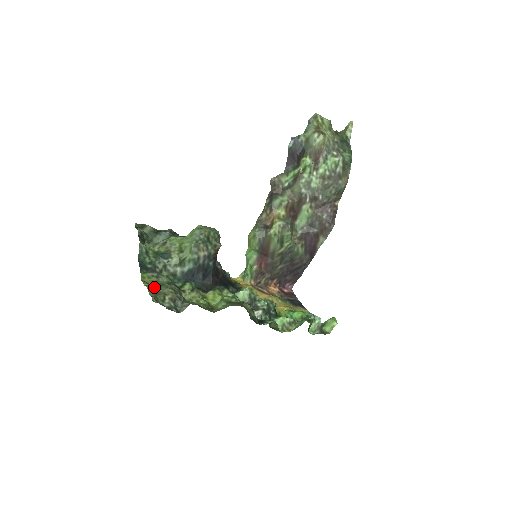
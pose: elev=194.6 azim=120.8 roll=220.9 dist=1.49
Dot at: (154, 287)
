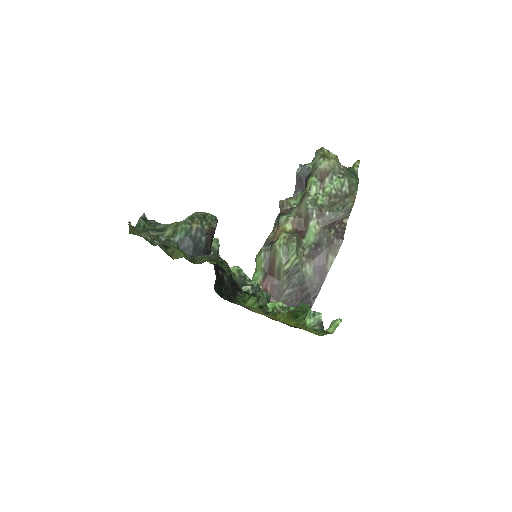
Dot at: occluded
